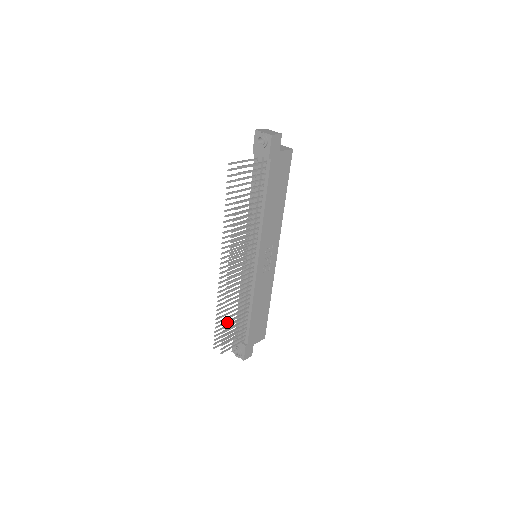
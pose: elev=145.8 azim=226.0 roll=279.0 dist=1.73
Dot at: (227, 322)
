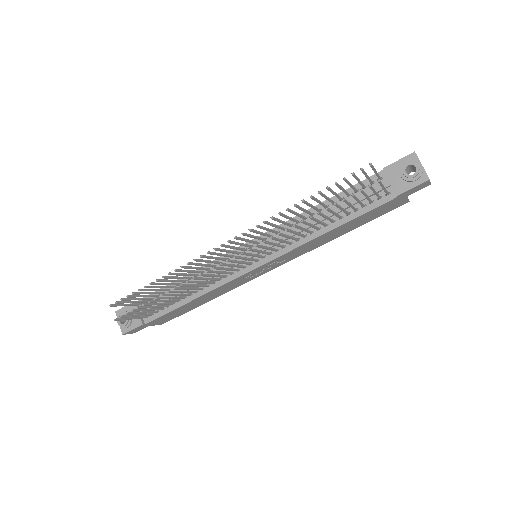
Dot at: (161, 298)
